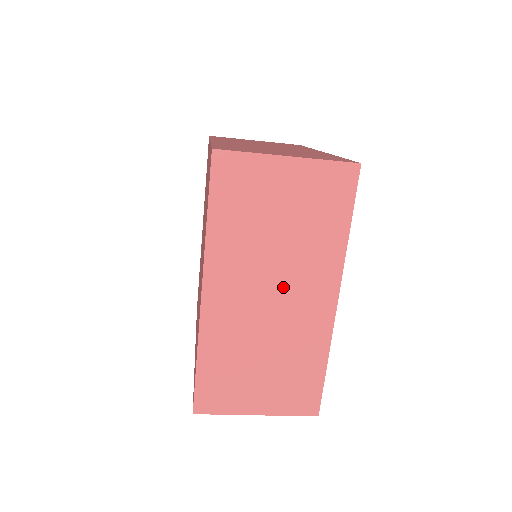
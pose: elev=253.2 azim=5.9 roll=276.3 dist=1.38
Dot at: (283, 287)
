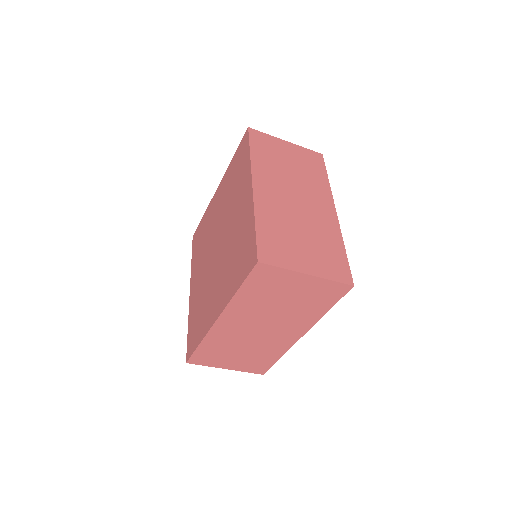
Dot at: (271, 326)
